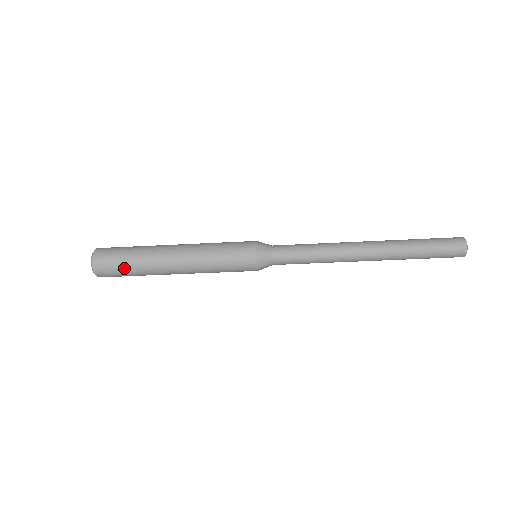
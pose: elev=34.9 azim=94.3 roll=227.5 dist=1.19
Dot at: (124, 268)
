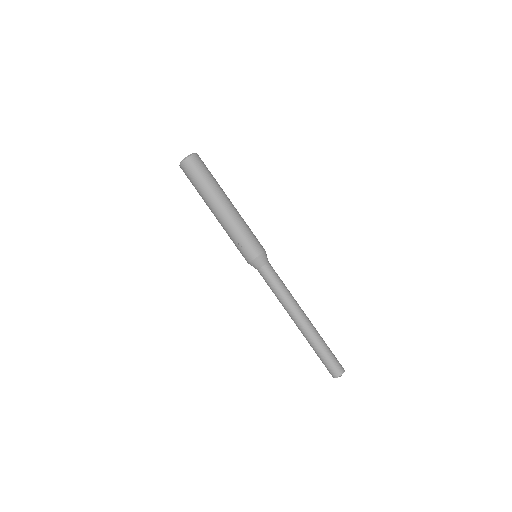
Dot at: (208, 173)
